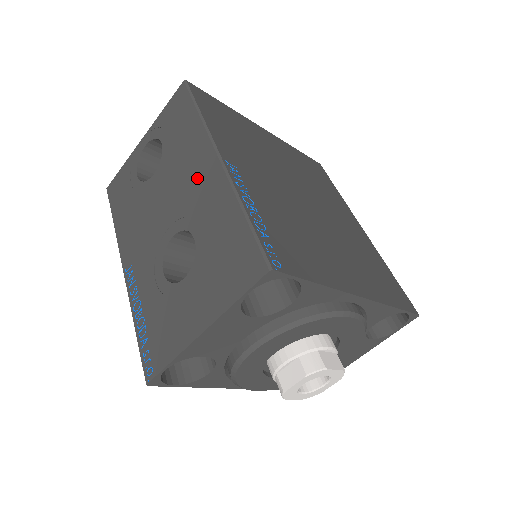
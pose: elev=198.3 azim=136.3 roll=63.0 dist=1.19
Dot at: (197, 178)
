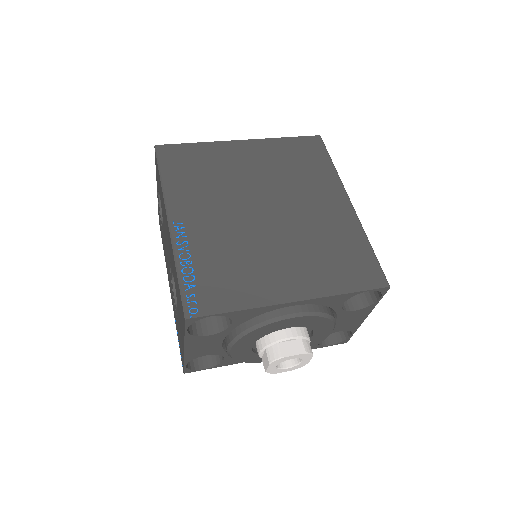
Dot at: (167, 234)
